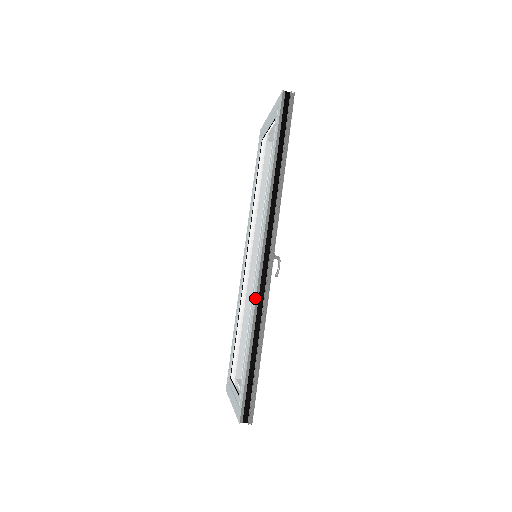
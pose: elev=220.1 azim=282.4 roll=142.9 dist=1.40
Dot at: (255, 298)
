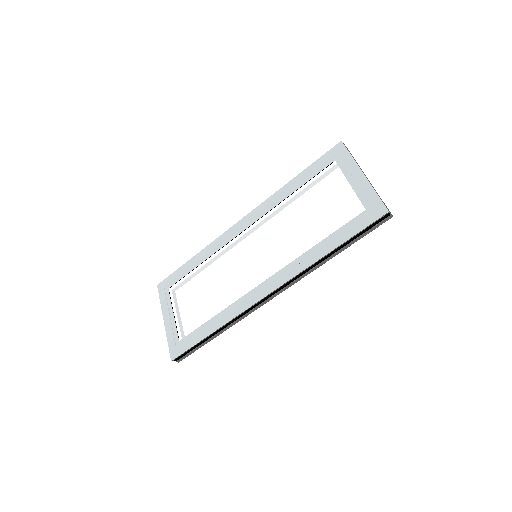
Dot at: (239, 313)
